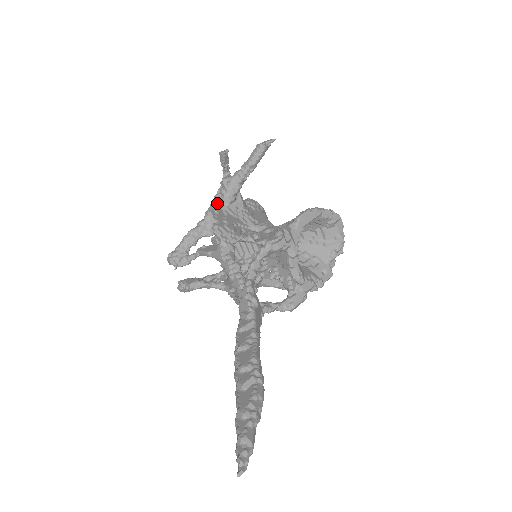
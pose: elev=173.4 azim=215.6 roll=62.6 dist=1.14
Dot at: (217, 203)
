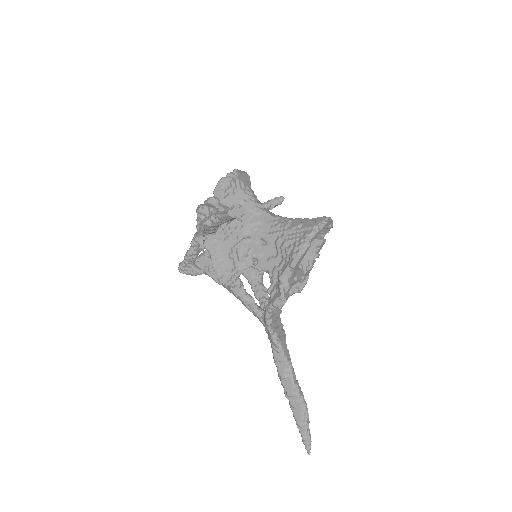
Dot at: occluded
